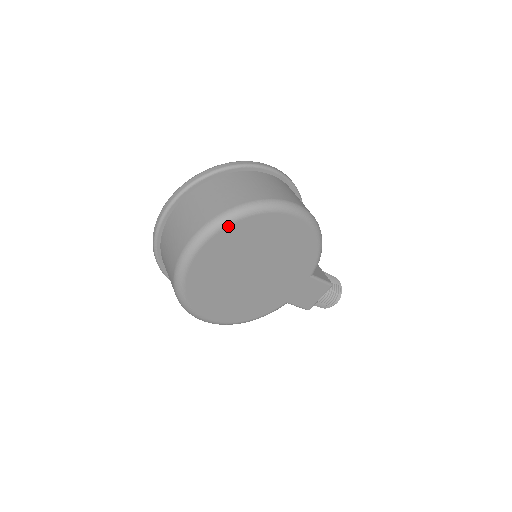
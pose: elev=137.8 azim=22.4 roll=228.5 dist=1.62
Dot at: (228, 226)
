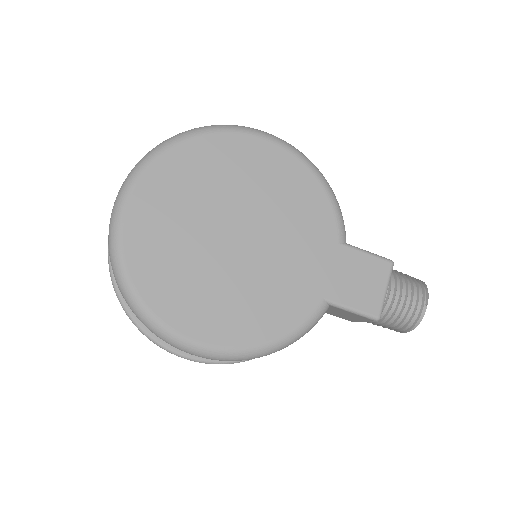
Dot at: (160, 157)
